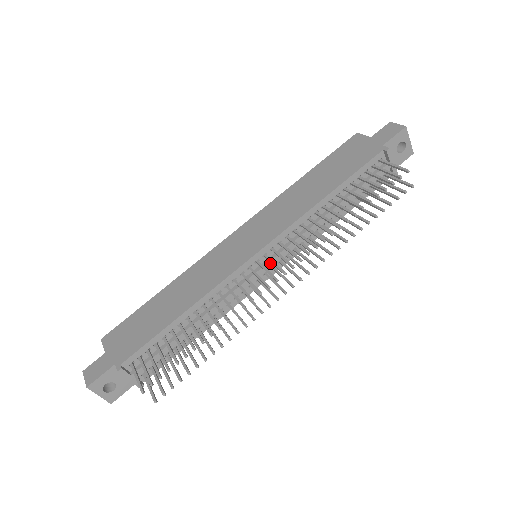
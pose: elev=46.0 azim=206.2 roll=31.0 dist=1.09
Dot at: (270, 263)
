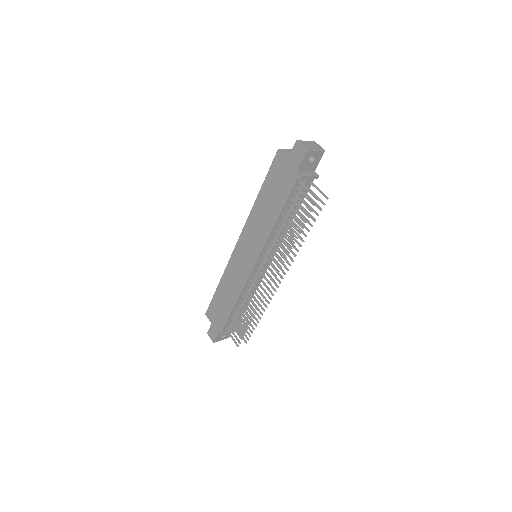
Dot at: occluded
